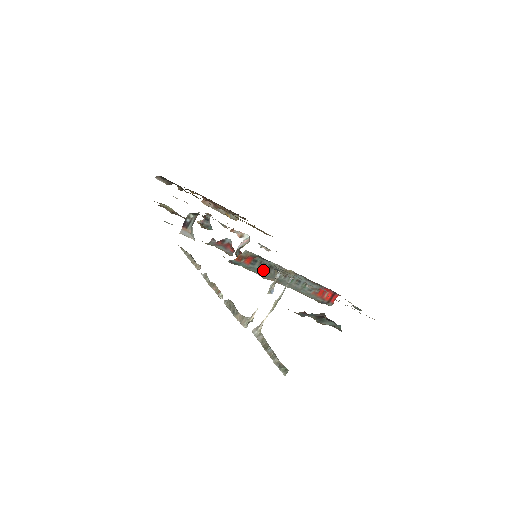
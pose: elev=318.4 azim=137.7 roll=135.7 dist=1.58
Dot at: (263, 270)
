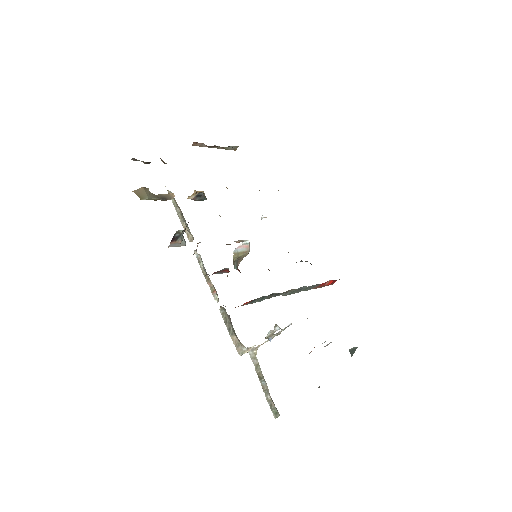
Dot at: (262, 300)
